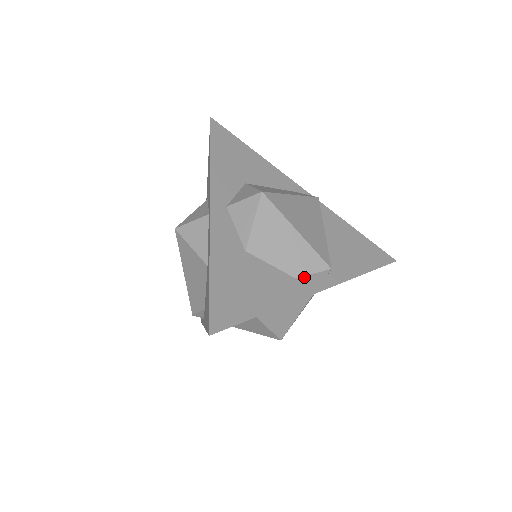
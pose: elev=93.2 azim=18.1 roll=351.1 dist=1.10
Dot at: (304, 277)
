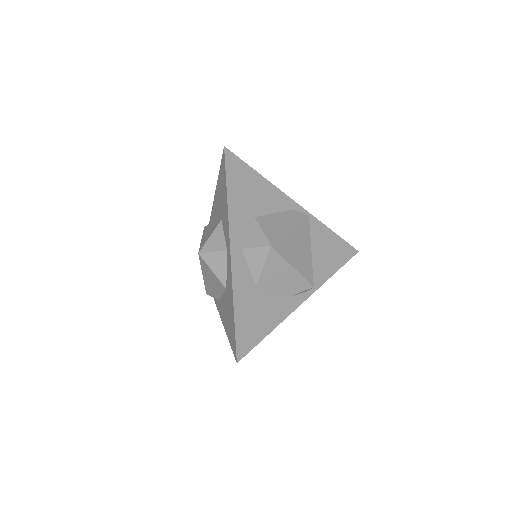
Dot at: (294, 295)
